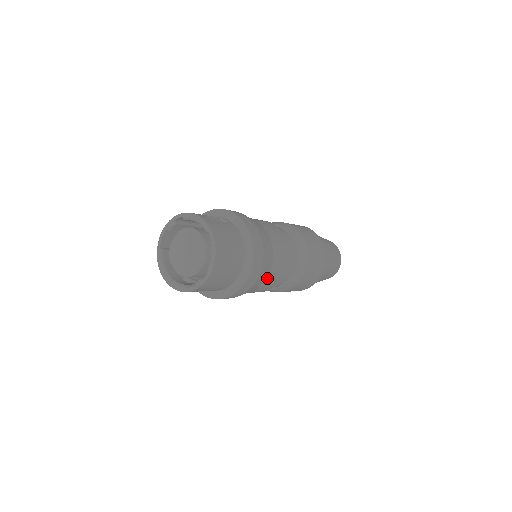
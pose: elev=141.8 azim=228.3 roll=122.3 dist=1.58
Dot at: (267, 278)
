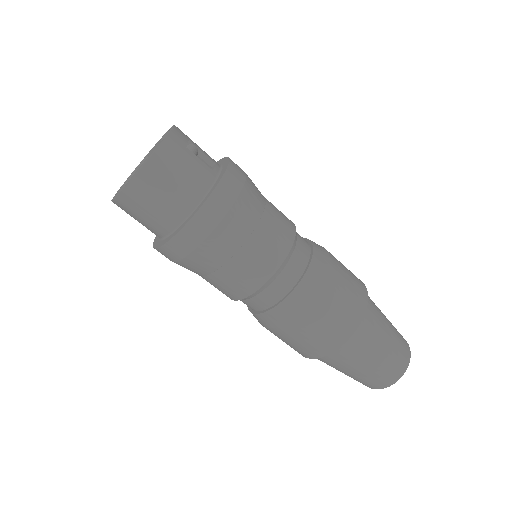
Dot at: (218, 272)
